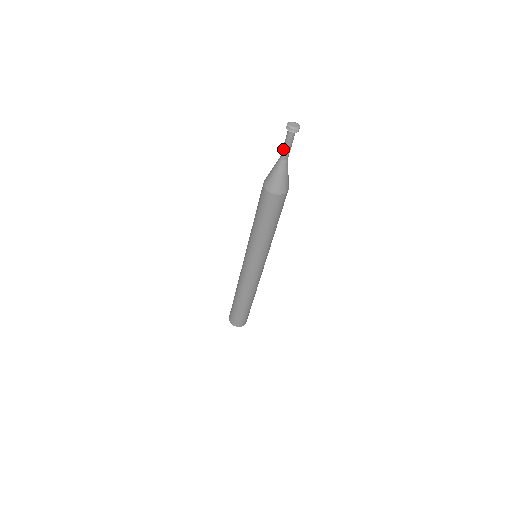
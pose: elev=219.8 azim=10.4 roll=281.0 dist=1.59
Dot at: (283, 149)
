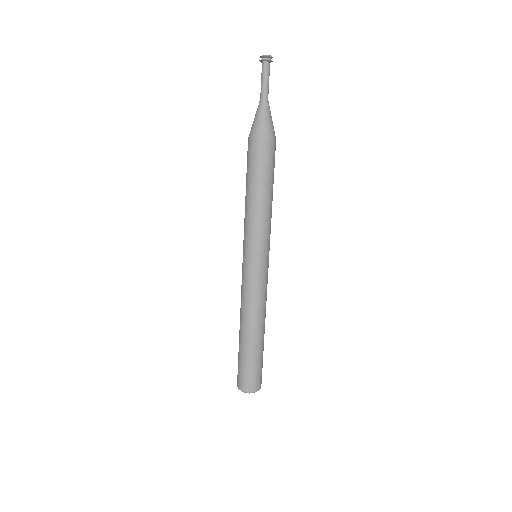
Dot at: (262, 86)
